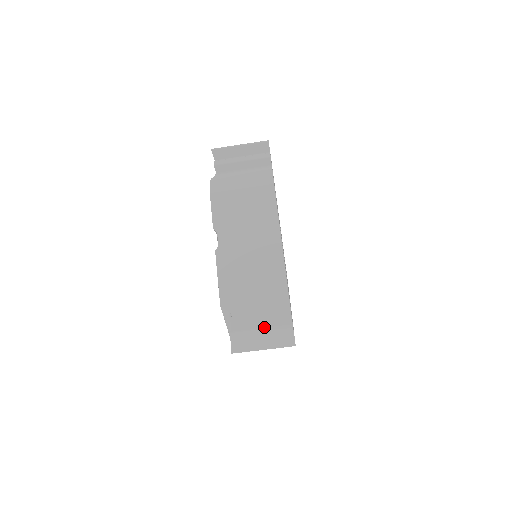
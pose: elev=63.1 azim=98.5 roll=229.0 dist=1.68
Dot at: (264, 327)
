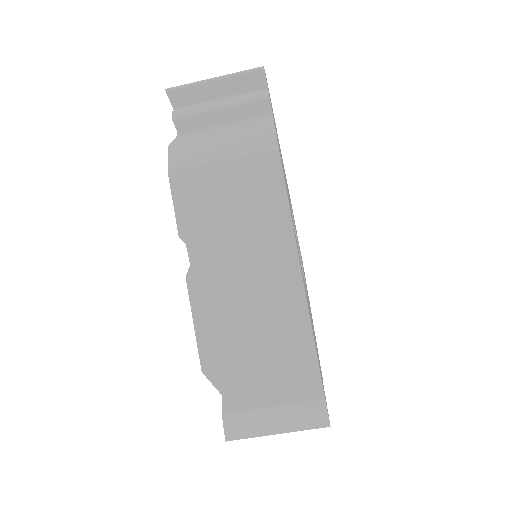
Dot at: (277, 405)
